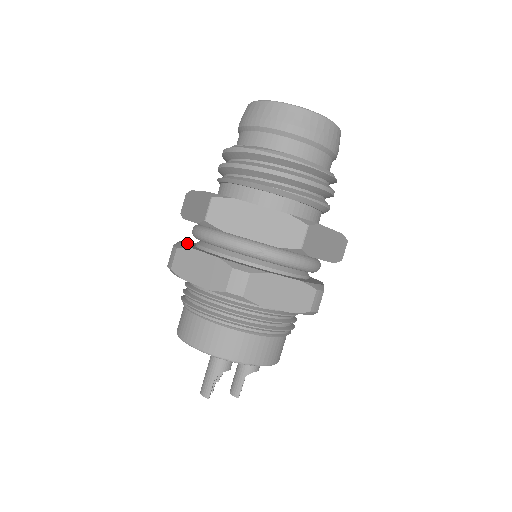
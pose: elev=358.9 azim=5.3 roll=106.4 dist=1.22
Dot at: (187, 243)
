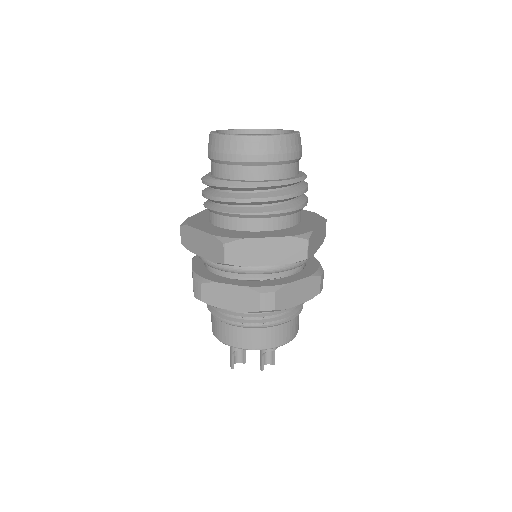
Dot at: occluded
